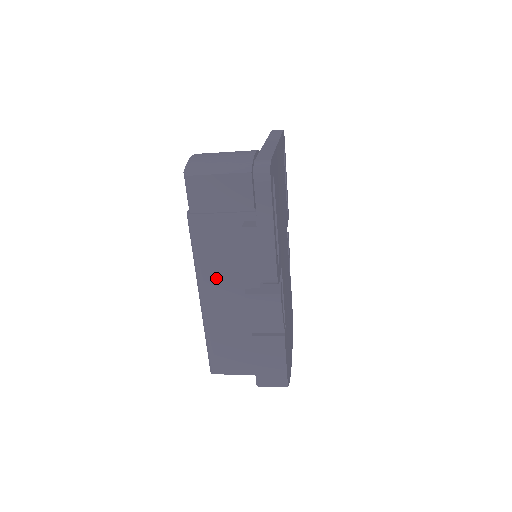
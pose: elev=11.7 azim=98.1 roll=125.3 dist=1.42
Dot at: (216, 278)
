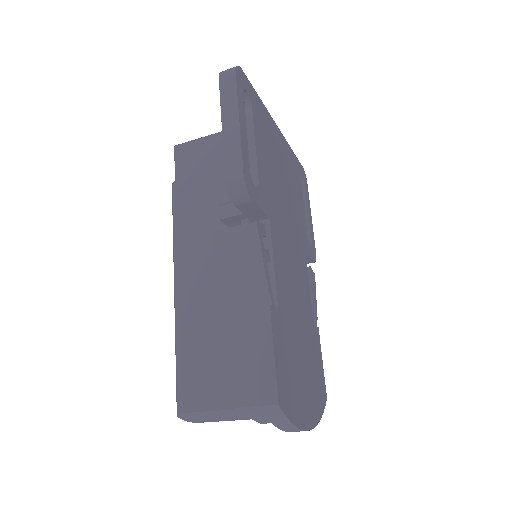
Dot at: (194, 253)
